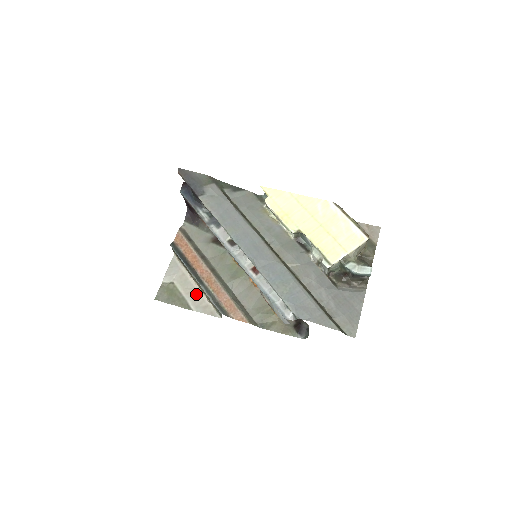
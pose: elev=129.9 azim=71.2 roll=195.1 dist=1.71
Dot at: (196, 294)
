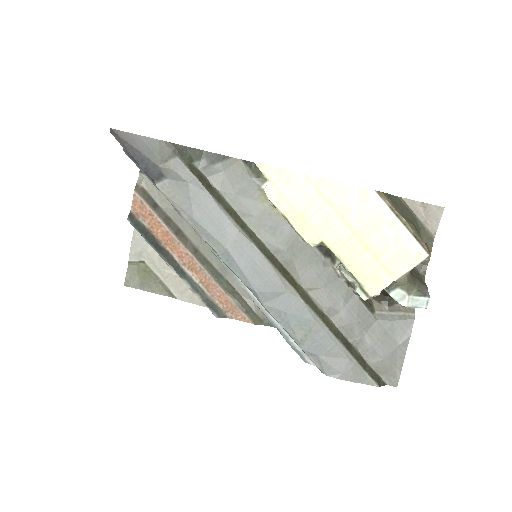
Dot at: (178, 278)
